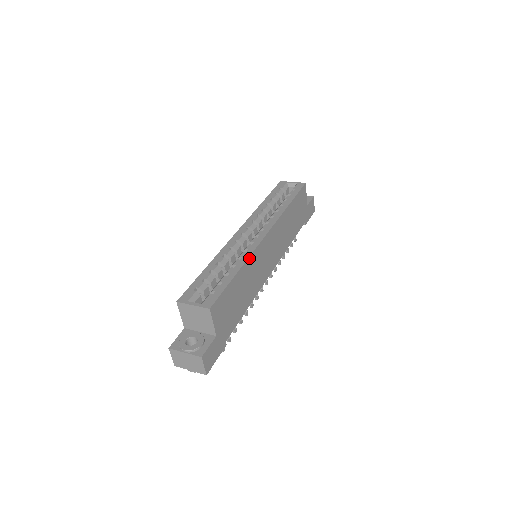
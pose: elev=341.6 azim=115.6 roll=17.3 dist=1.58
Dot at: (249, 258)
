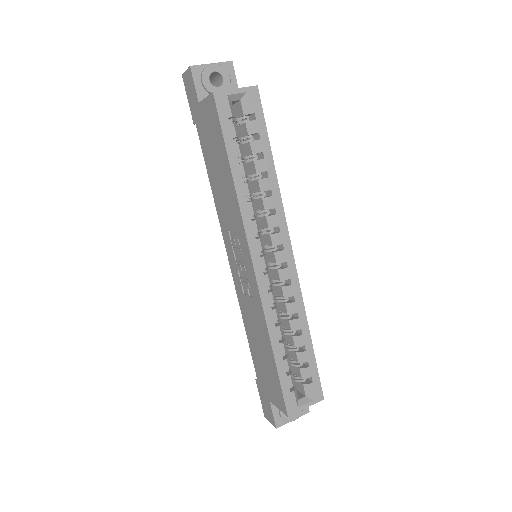
Dot at: (303, 307)
